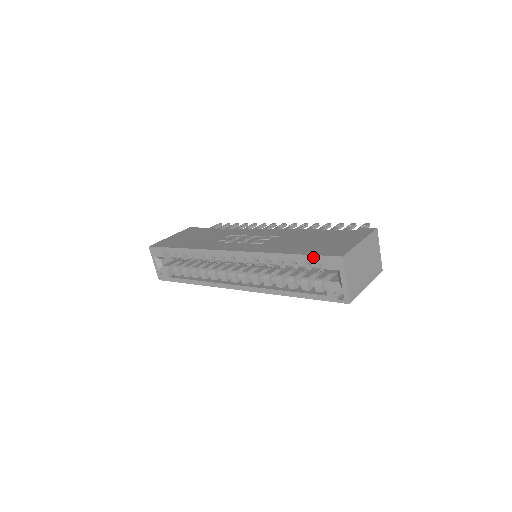
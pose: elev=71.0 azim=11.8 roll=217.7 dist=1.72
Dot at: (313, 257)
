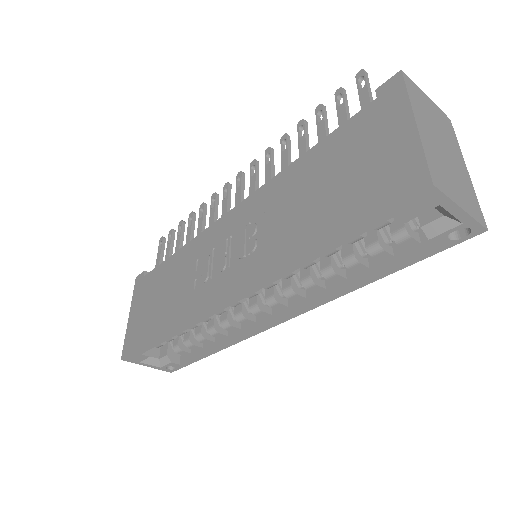
Dot at: (374, 221)
